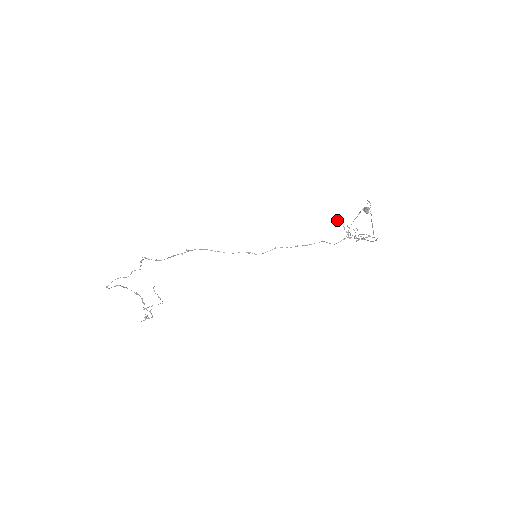
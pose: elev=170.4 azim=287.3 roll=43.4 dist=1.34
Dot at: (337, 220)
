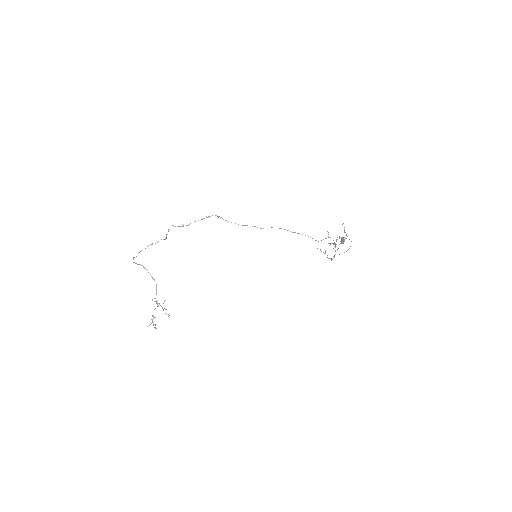
Dot at: (321, 251)
